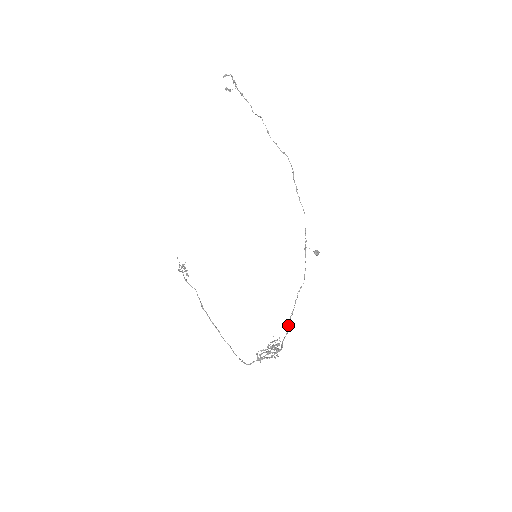
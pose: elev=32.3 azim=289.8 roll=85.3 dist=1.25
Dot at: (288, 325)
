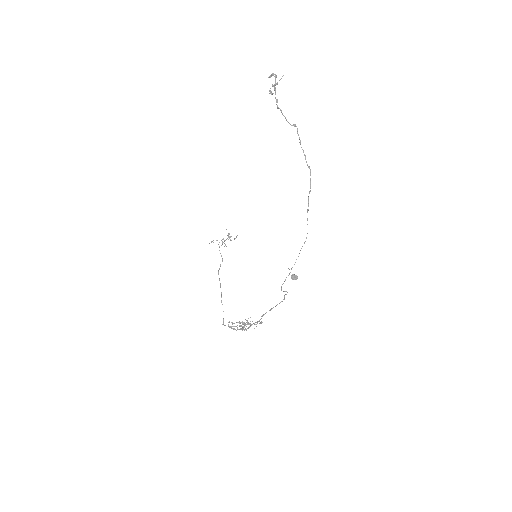
Dot at: (261, 316)
